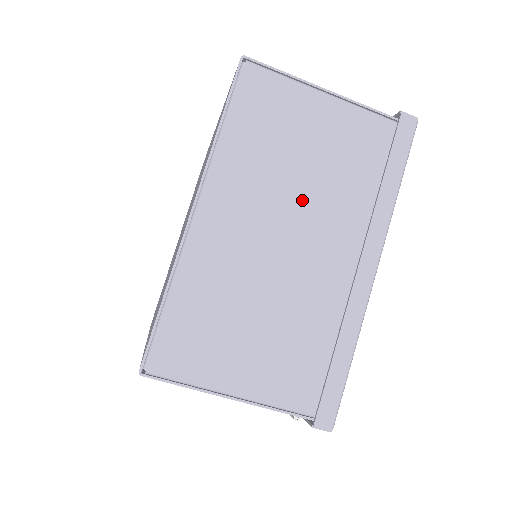
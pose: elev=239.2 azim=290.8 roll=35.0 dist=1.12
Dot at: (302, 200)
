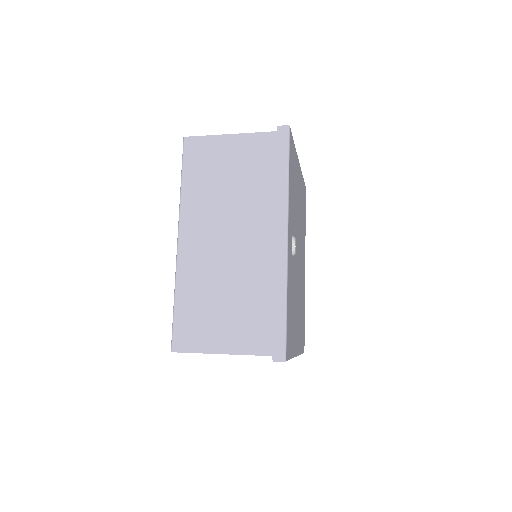
Dot at: occluded
